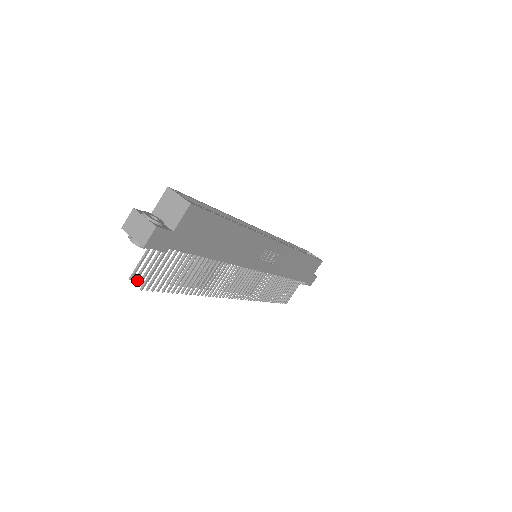
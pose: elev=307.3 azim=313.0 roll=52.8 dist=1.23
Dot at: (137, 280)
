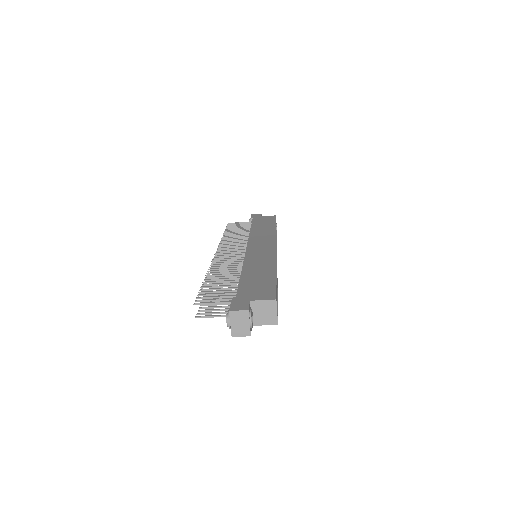
Dot at: (196, 301)
